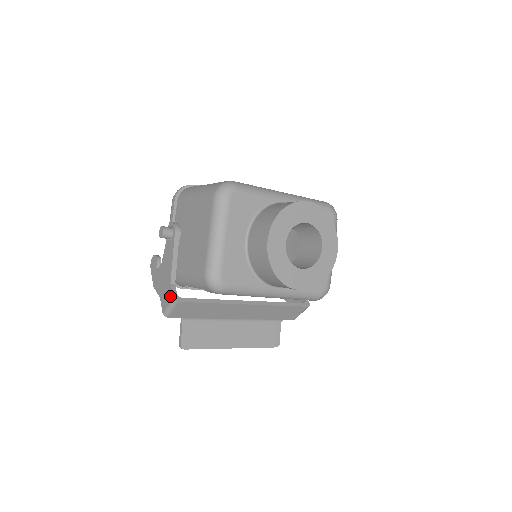
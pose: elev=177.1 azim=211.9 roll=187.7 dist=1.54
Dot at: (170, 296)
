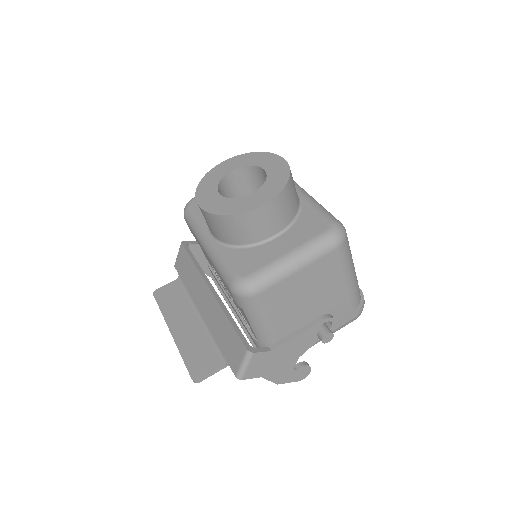
Dot at: occluded
